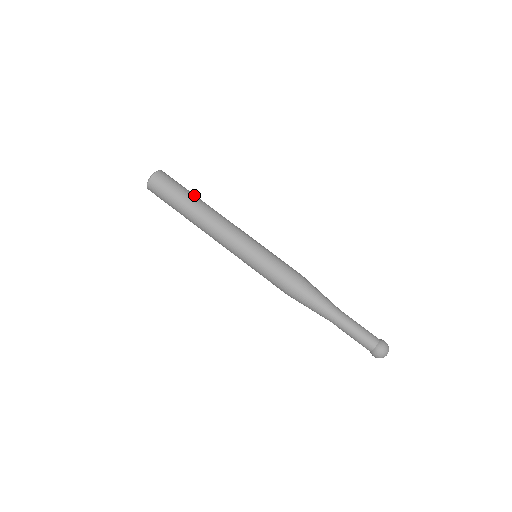
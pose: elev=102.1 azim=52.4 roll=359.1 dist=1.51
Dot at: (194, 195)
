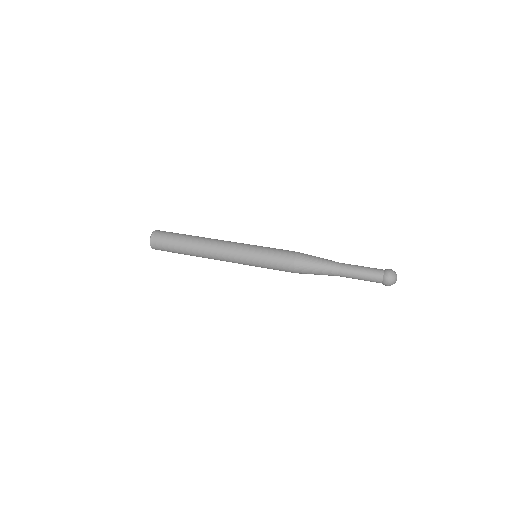
Dot at: (188, 235)
